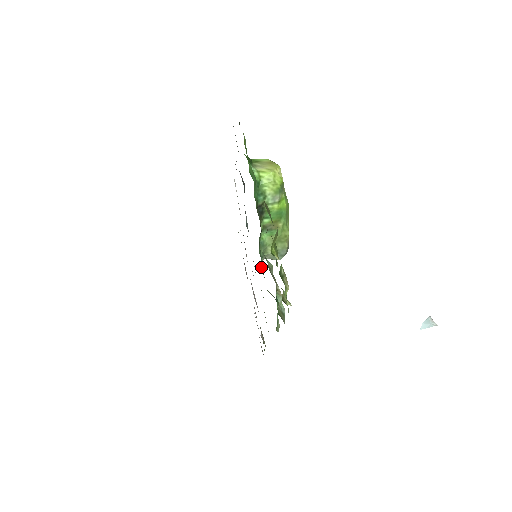
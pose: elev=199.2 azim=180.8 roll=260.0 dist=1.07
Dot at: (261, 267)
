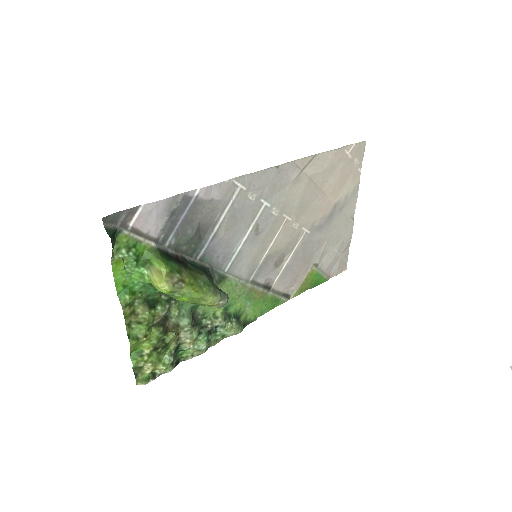
Dot at: (198, 308)
